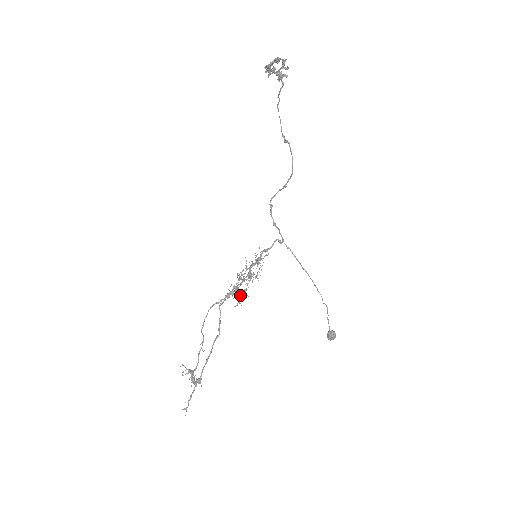
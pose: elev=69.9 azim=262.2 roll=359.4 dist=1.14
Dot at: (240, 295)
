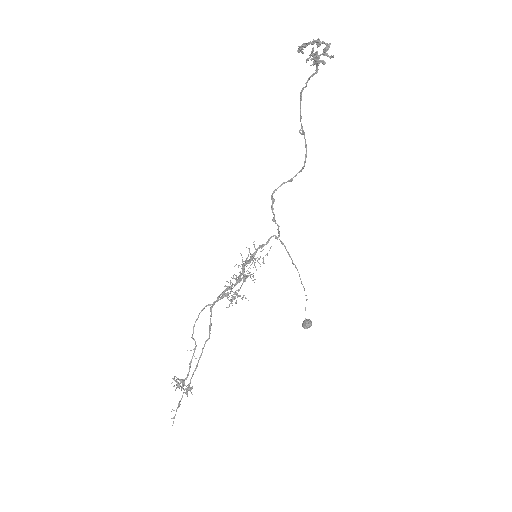
Dot at: occluded
